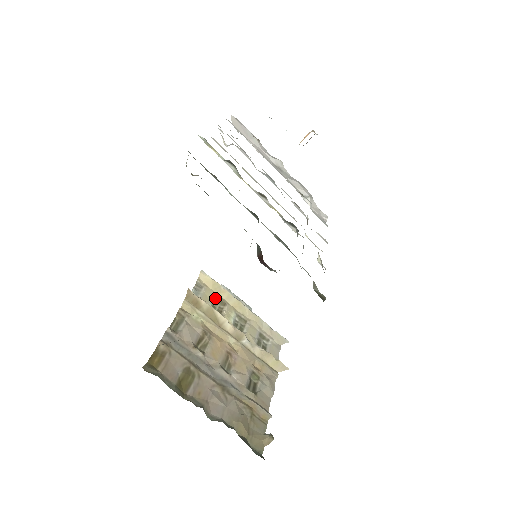
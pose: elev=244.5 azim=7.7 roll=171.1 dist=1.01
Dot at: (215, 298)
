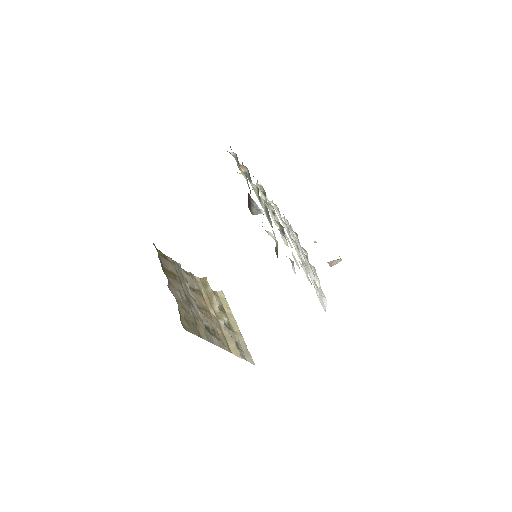
Dot at: (220, 304)
